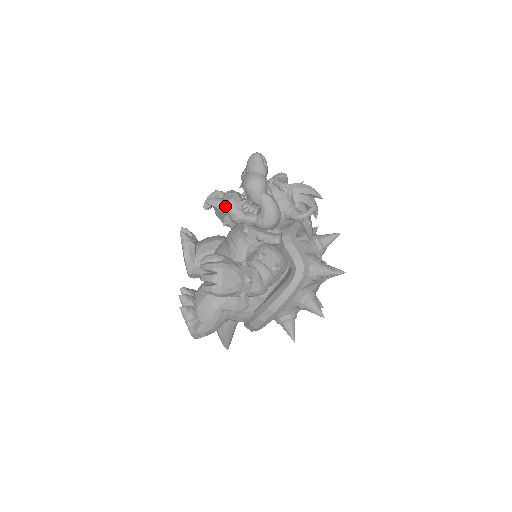
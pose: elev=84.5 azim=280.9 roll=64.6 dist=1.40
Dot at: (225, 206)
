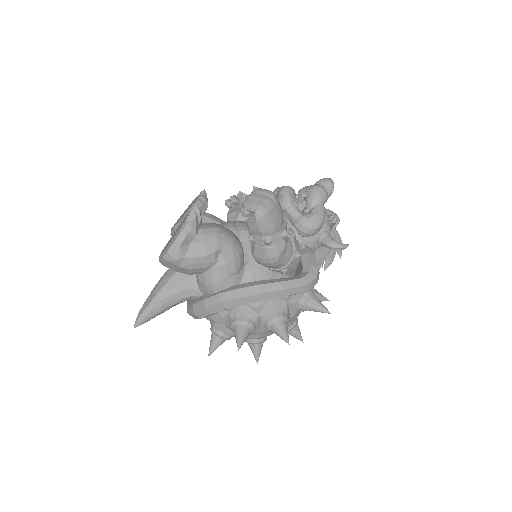
Dot at: (285, 187)
